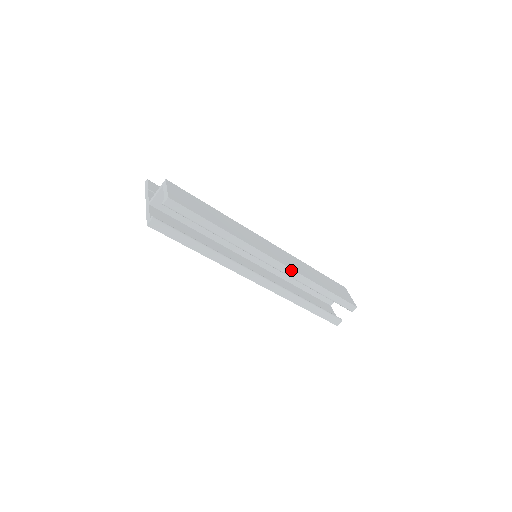
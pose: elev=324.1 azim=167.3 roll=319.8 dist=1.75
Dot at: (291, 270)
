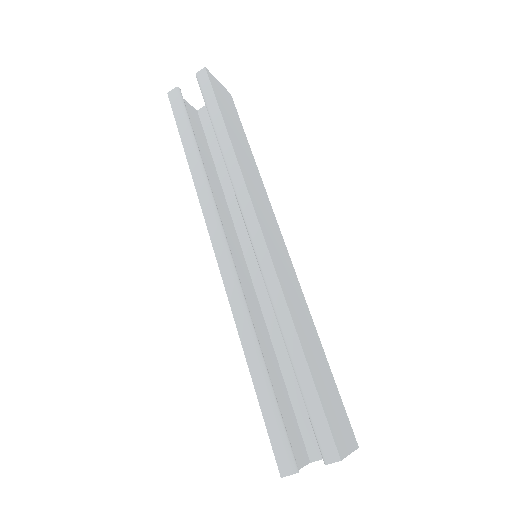
Dot at: (271, 264)
